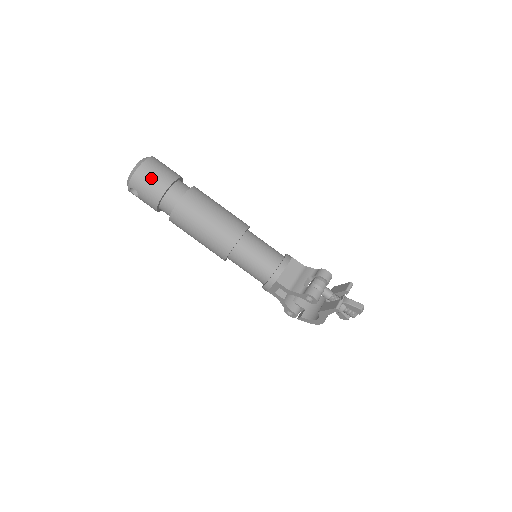
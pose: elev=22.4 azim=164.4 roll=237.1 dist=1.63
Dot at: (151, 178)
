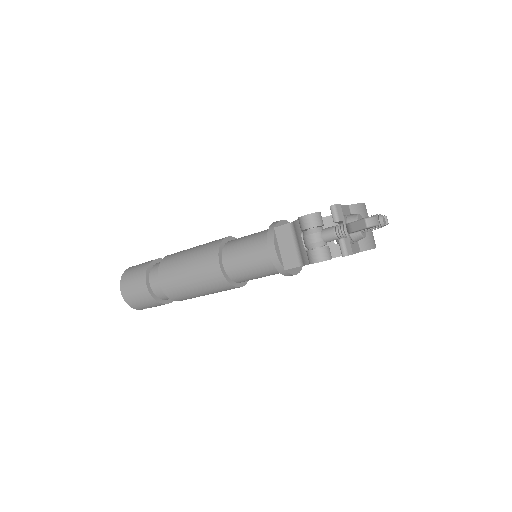
Dot at: (135, 296)
